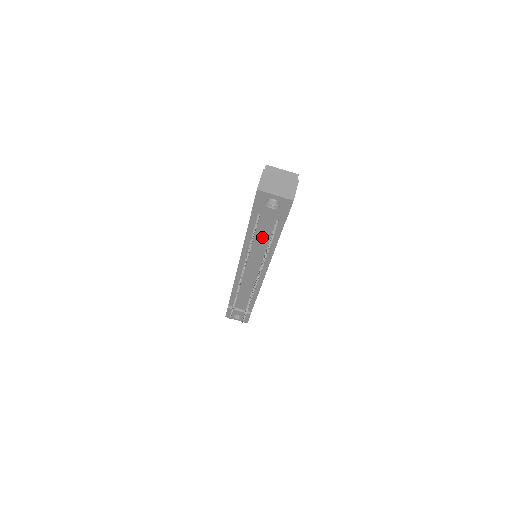
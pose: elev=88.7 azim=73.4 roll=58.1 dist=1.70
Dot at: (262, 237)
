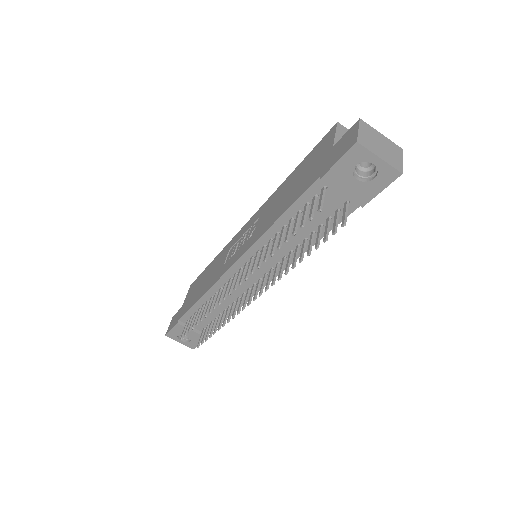
Dot at: occluded
